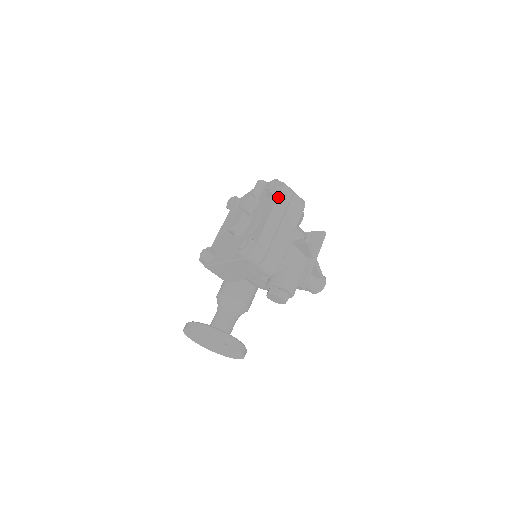
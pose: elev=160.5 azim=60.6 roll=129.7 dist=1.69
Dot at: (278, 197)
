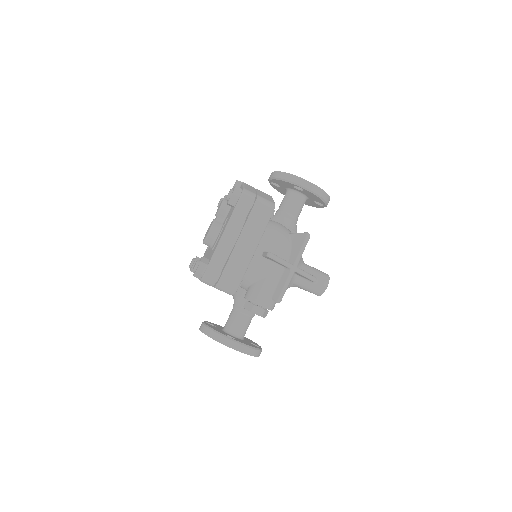
Dot at: (234, 209)
